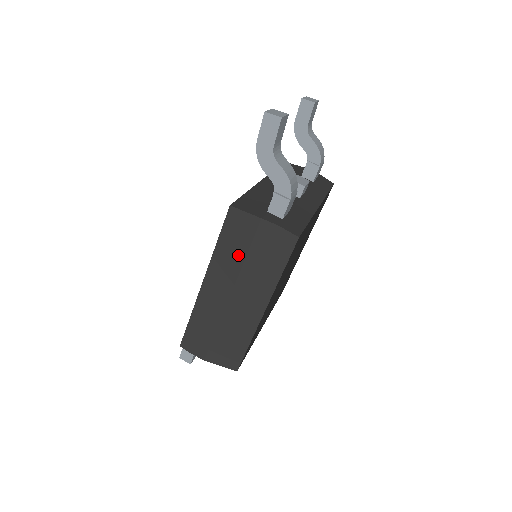
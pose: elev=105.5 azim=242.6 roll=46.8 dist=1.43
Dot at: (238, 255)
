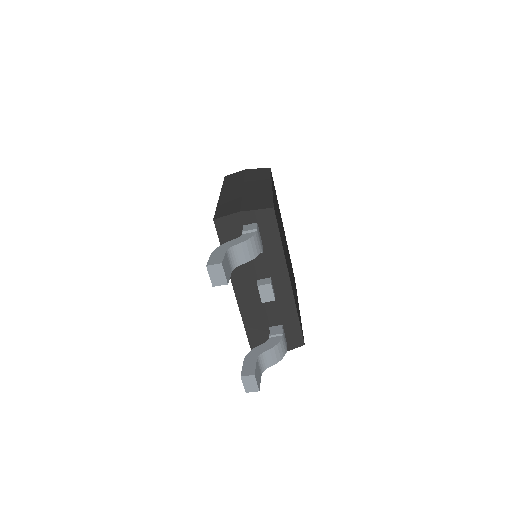
Dot at: occluded
